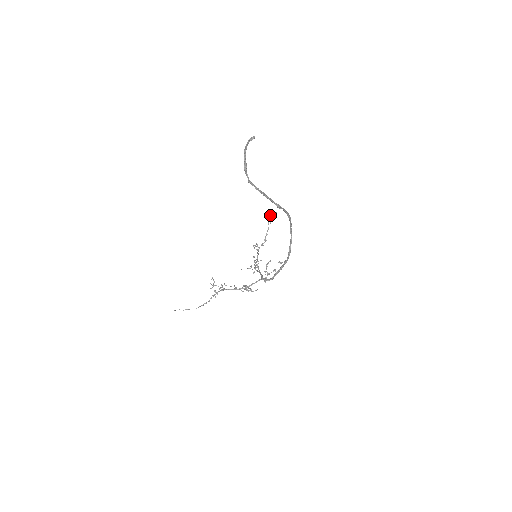
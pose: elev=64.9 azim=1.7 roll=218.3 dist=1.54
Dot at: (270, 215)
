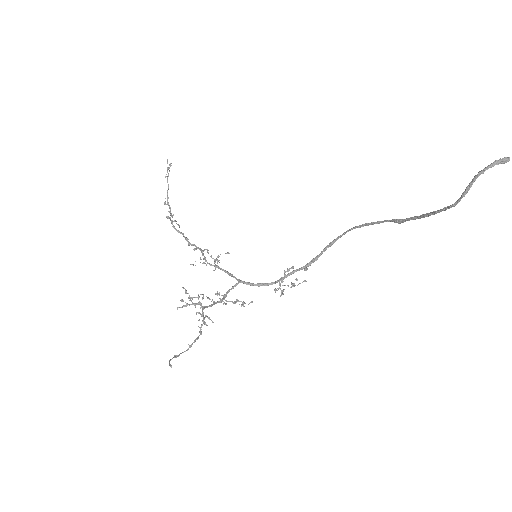
Dot at: occluded
